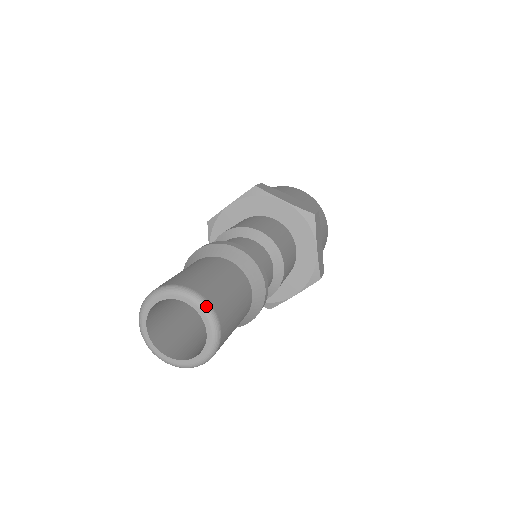
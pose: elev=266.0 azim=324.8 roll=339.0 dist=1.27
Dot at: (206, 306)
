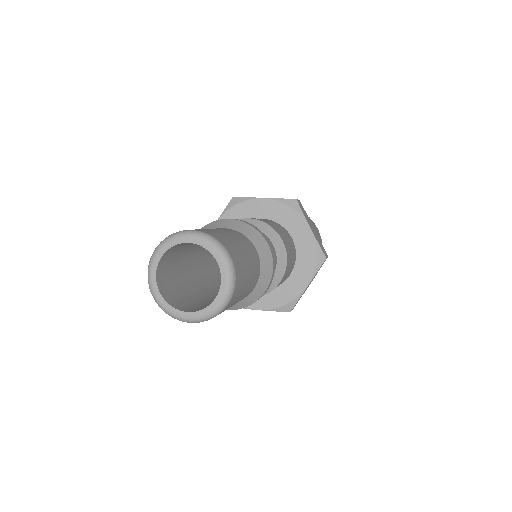
Dot at: (209, 238)
